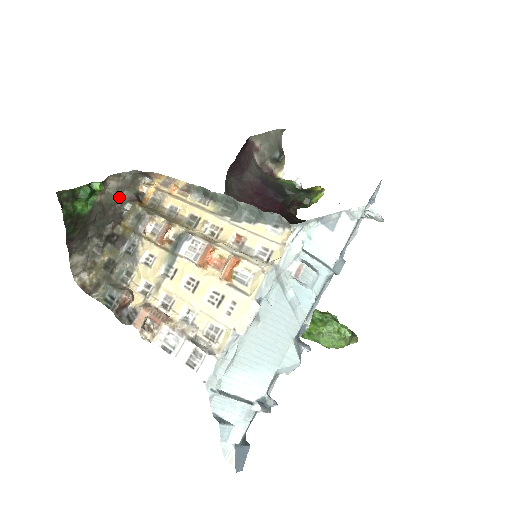
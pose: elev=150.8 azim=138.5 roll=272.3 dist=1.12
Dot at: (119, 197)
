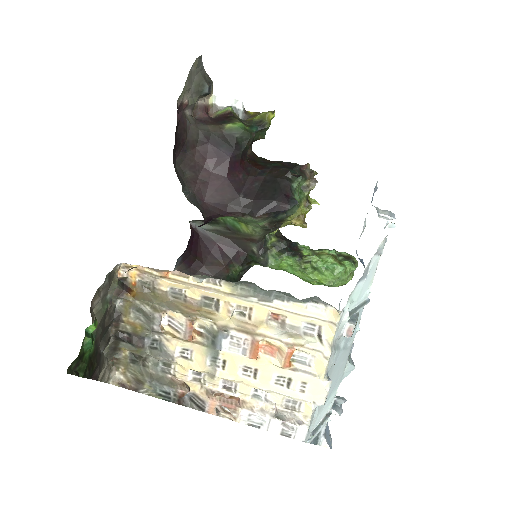
Dot at: (106, 302)
